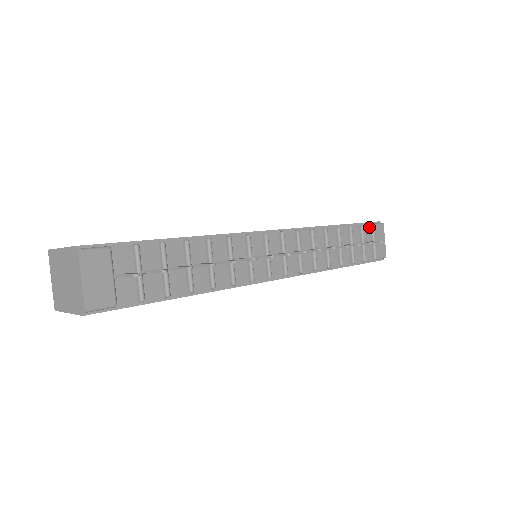
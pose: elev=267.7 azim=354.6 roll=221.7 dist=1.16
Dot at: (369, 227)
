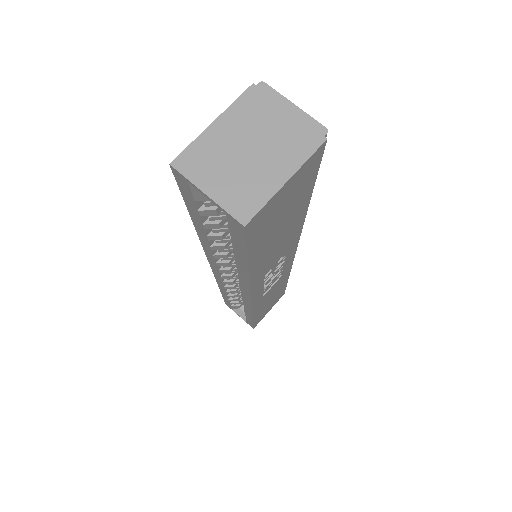
Dot at: occluded
